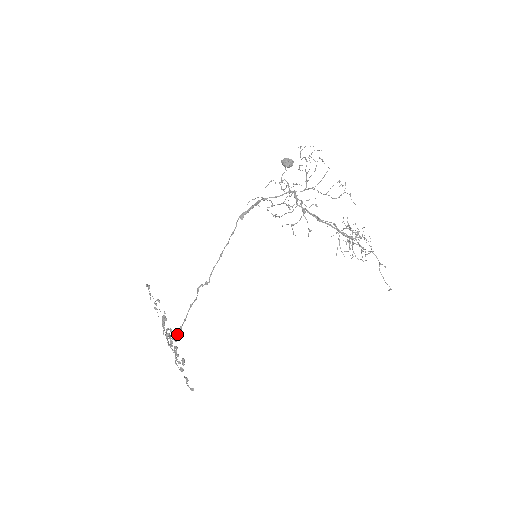
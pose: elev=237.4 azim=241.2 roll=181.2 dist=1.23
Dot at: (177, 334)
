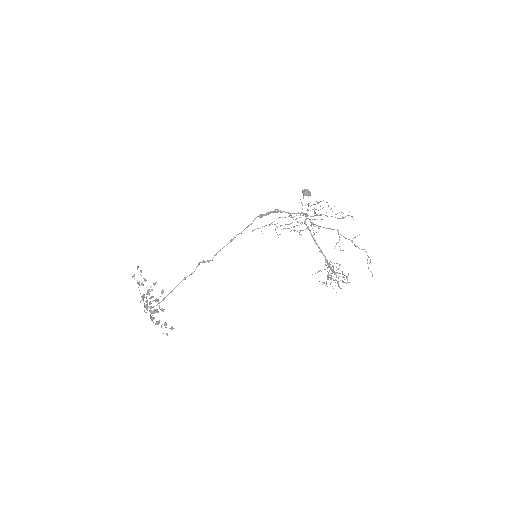
Dot at: (157, 304)
